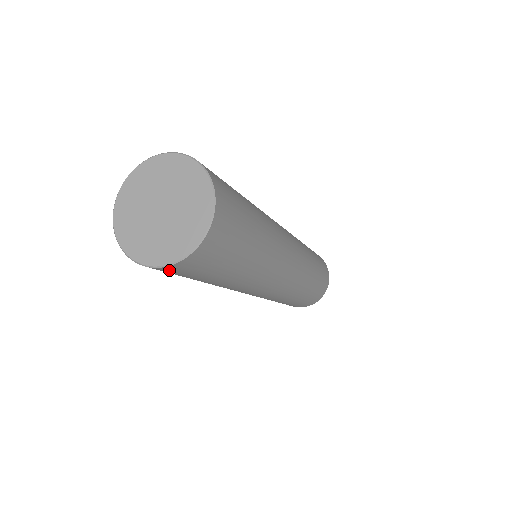
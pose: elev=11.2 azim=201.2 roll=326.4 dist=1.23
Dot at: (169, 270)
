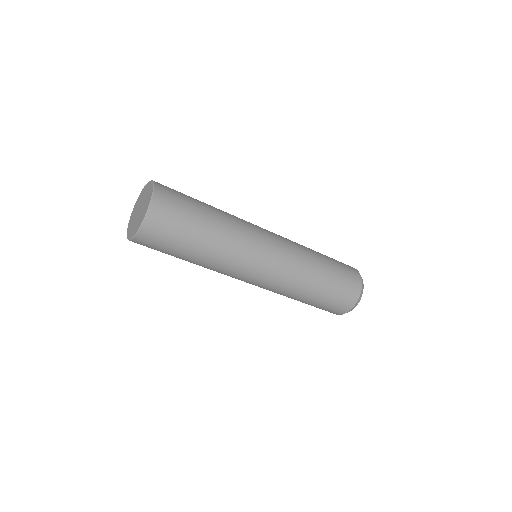
Dot at: occluded
